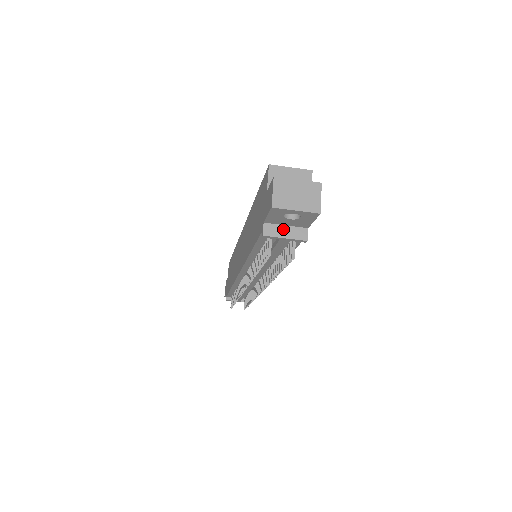
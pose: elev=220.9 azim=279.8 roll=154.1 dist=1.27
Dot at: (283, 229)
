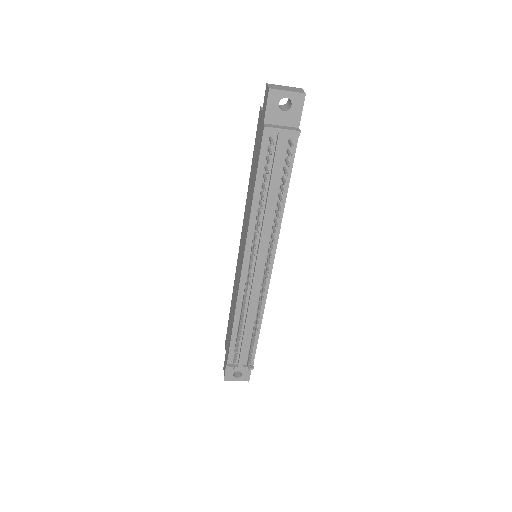
Dot at: (280, 126)
